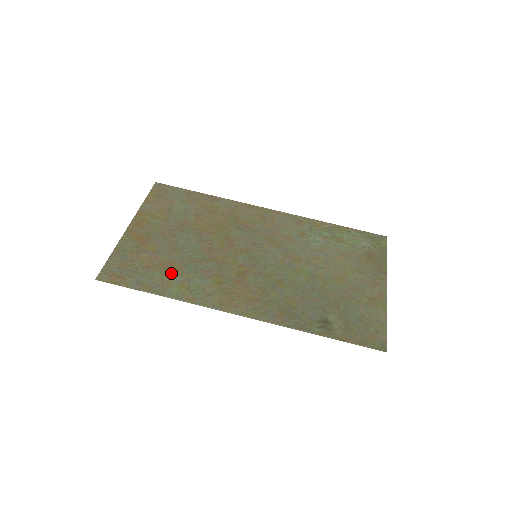
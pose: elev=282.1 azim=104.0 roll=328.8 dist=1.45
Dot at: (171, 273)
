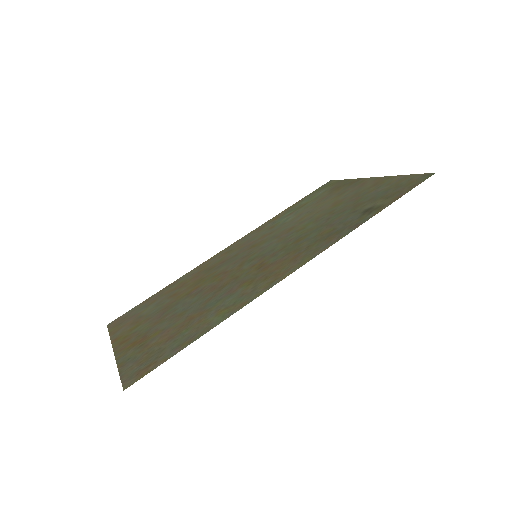
Dot at: (198, 320)
